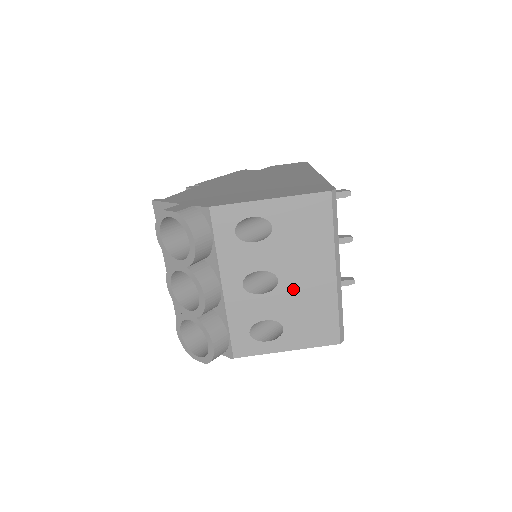
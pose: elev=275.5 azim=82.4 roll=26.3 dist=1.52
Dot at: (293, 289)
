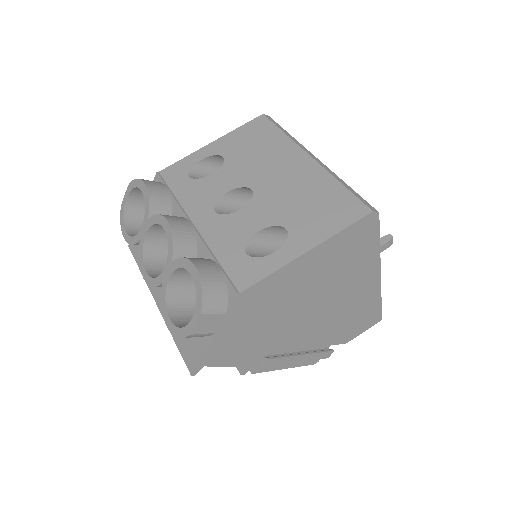
Dot at: (273, 189)
